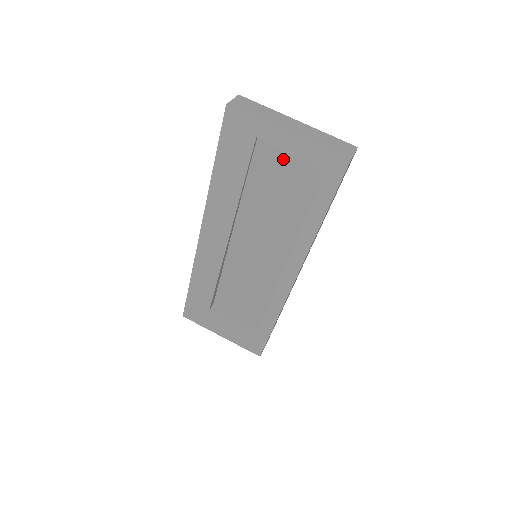
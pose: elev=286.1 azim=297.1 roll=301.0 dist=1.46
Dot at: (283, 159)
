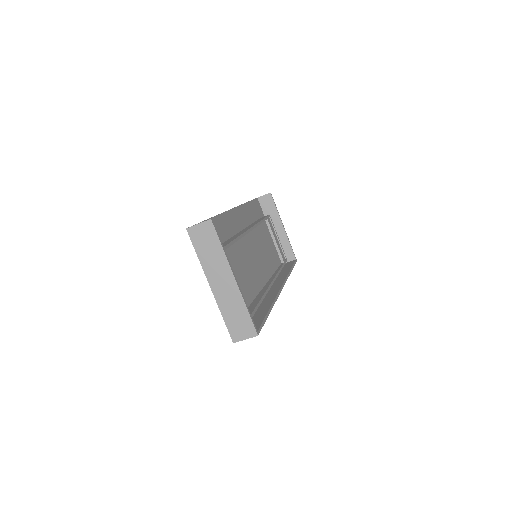
Dot at: occluded
